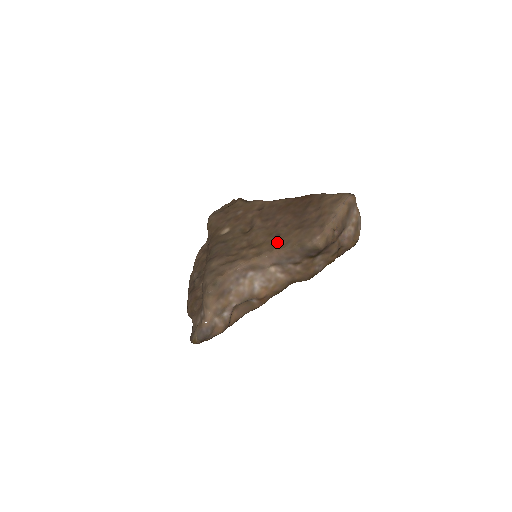
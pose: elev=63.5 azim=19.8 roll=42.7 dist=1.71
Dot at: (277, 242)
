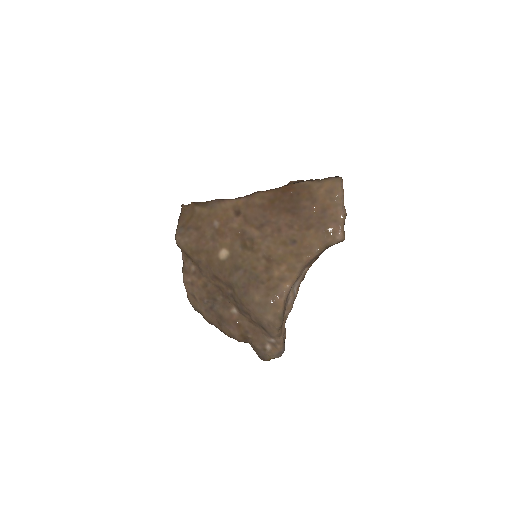
Dot at: (301, 250)
